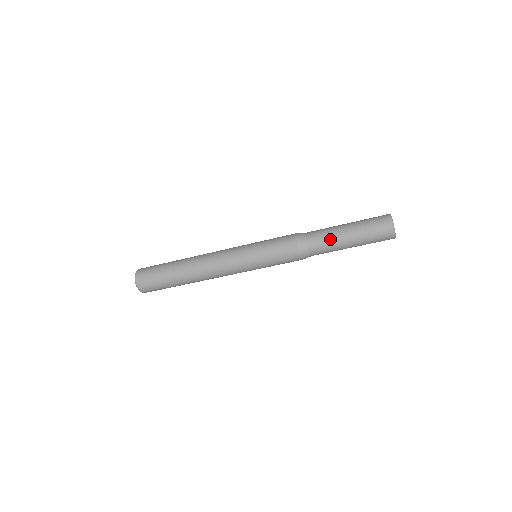
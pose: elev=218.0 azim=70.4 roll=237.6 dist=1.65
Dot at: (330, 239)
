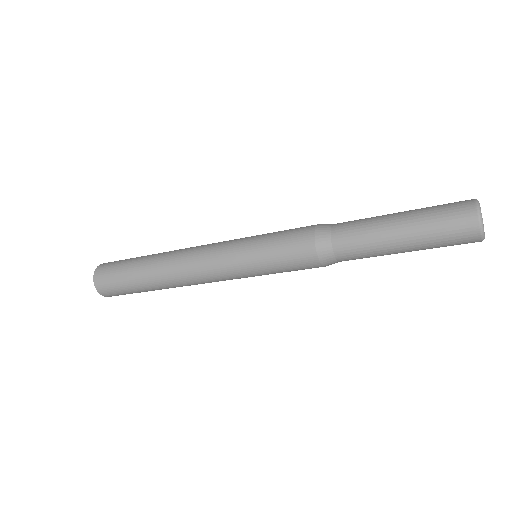
Dot at: (369, 239)
